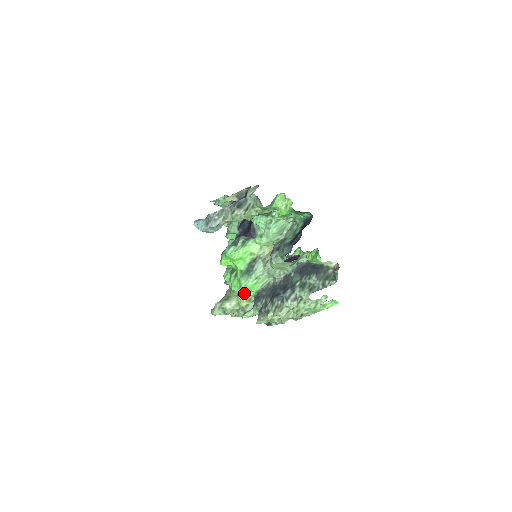
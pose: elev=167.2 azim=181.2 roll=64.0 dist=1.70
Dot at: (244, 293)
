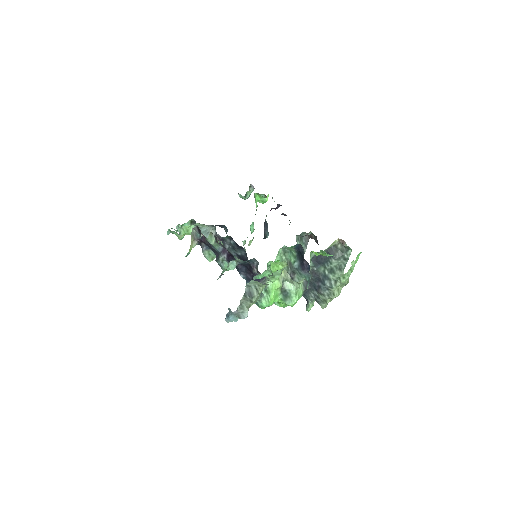
Dot at: occluded
